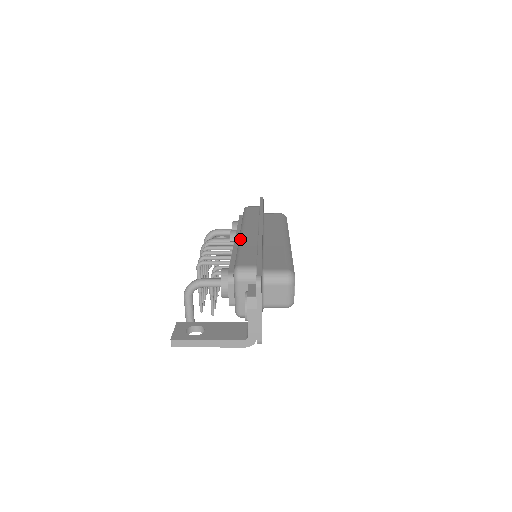
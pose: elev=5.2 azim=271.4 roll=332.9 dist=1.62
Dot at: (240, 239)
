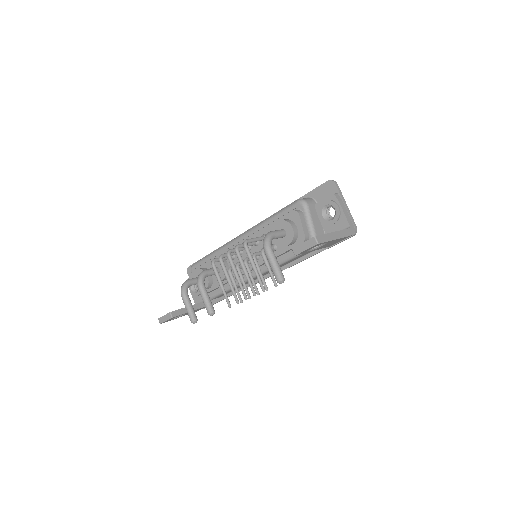
Dot at: (253, 227)
